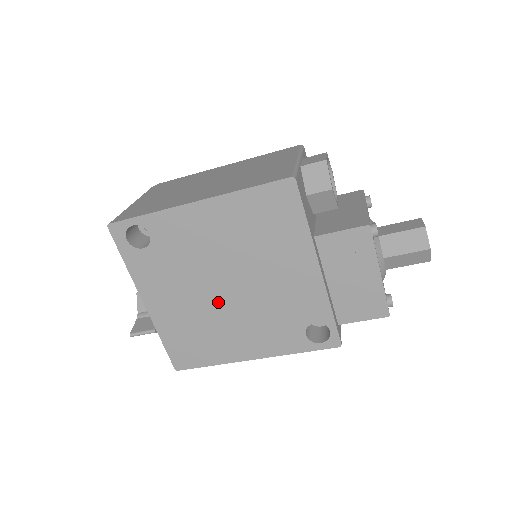
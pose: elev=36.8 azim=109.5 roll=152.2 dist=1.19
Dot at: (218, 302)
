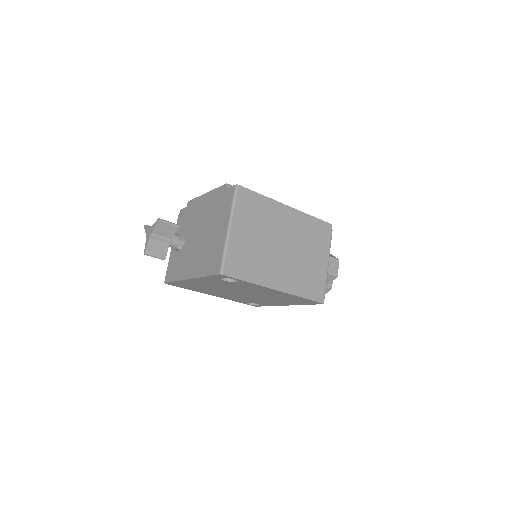
Dot at: (229, 292)
